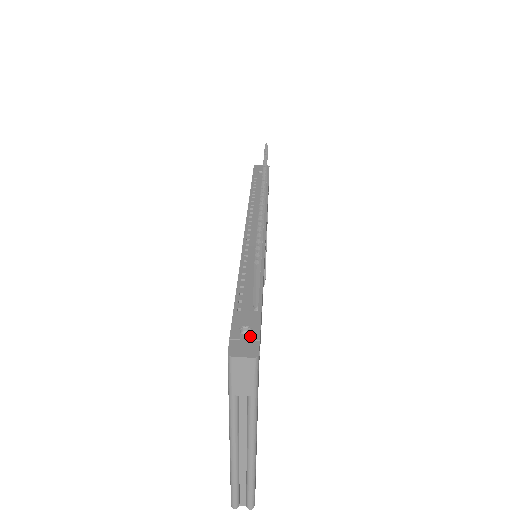
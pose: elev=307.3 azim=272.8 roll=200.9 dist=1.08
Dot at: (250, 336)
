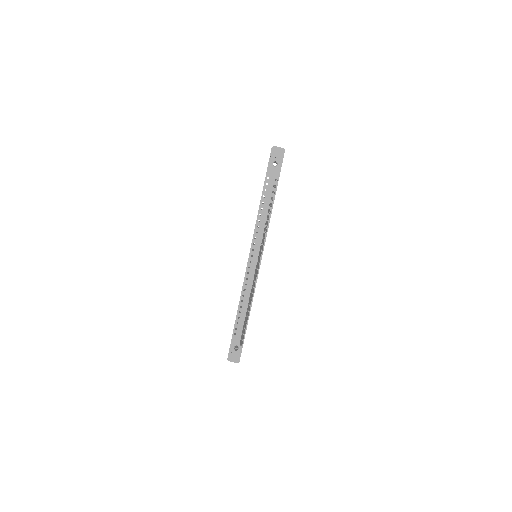
Dot at: (237, 352)
